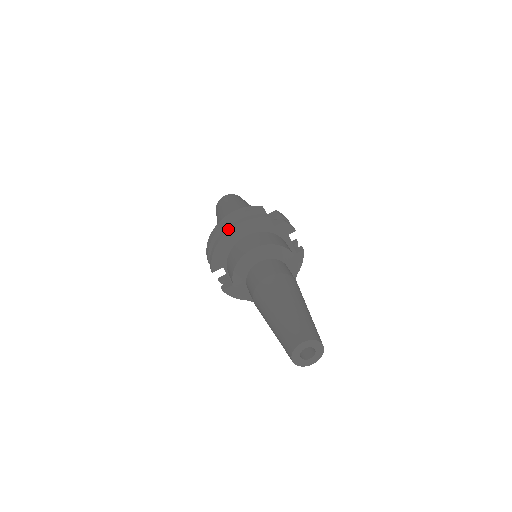
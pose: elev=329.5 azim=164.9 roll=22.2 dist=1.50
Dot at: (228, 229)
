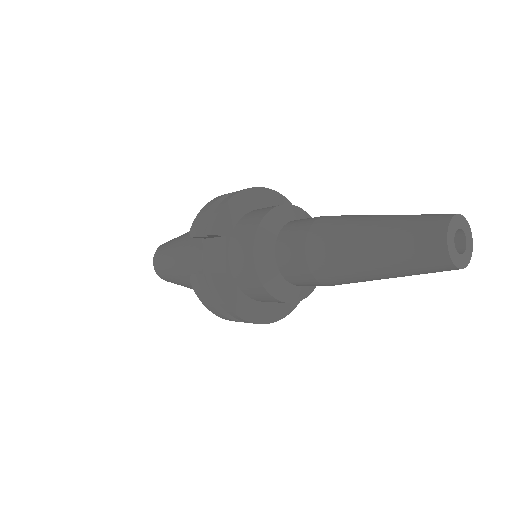
Dot at: occluded
